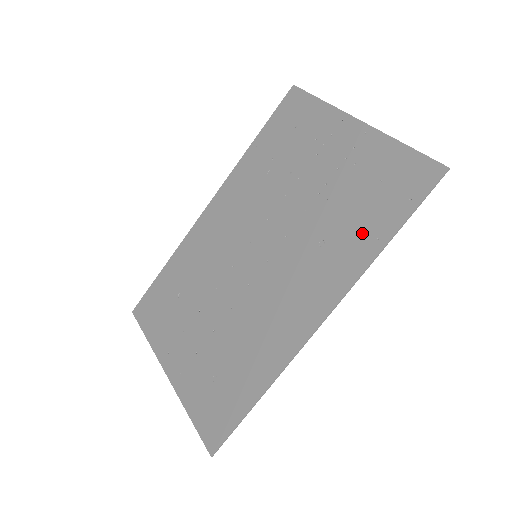
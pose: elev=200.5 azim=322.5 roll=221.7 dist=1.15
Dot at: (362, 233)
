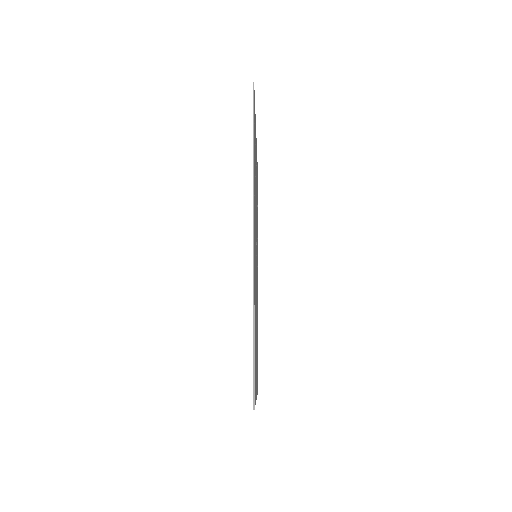
Dot at: occluded
